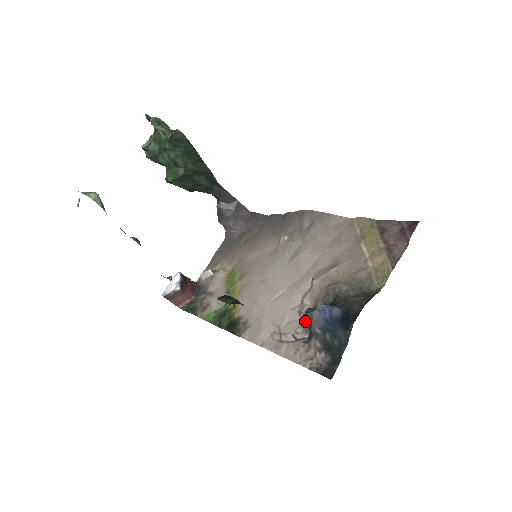
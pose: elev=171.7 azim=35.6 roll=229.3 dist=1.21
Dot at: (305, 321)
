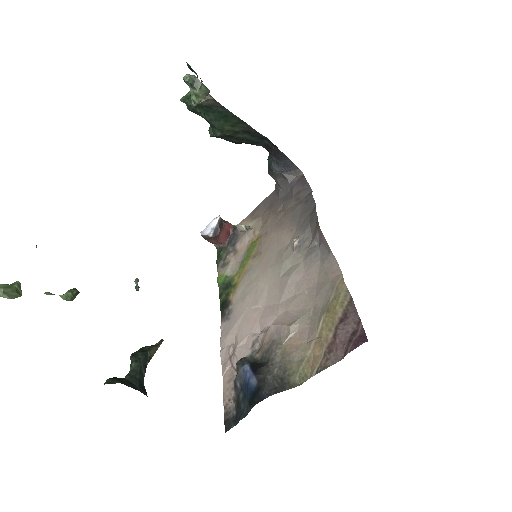
Dot at: occluded
